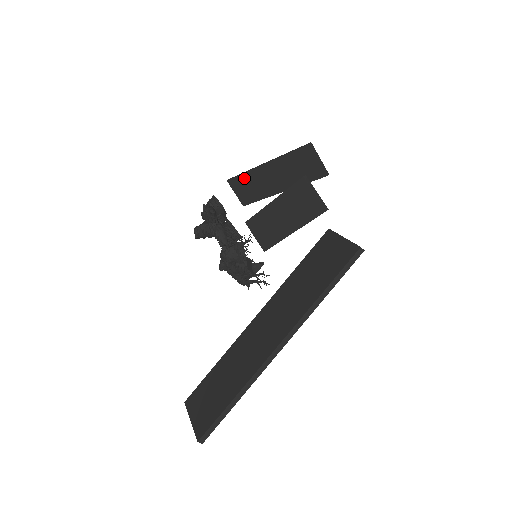
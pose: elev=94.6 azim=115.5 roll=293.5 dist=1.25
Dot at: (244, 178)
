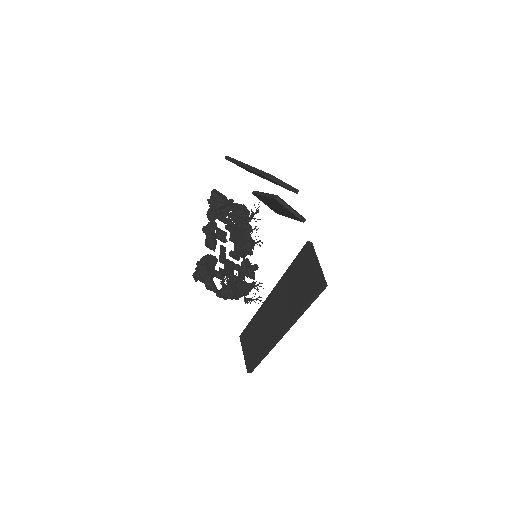
Dot at: occluded
